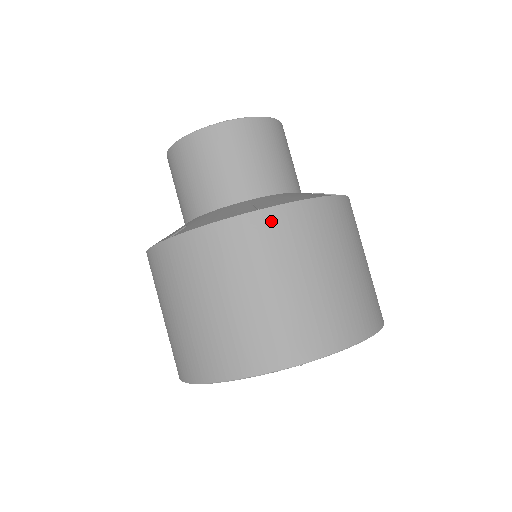
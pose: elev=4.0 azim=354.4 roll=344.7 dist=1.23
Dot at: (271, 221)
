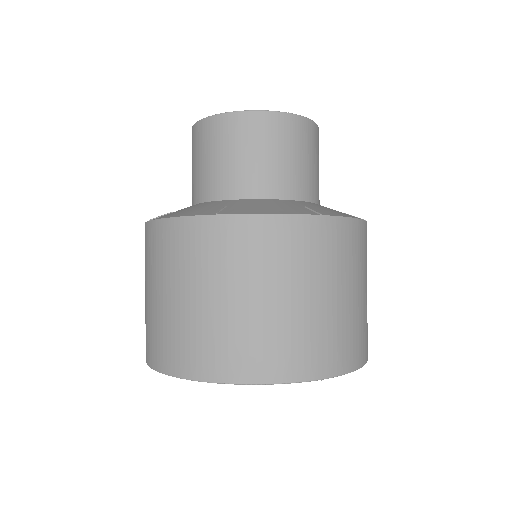
Dot at: (329, 230)
